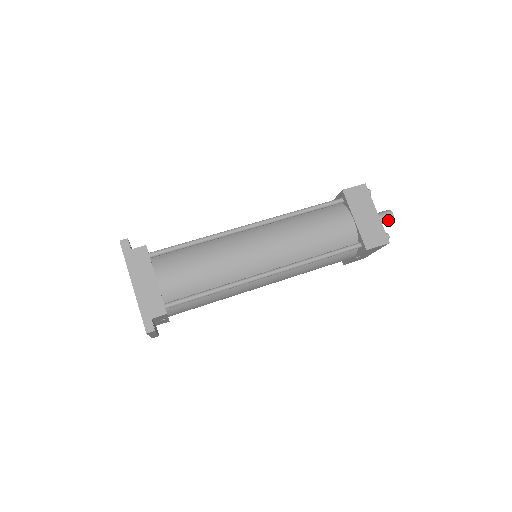
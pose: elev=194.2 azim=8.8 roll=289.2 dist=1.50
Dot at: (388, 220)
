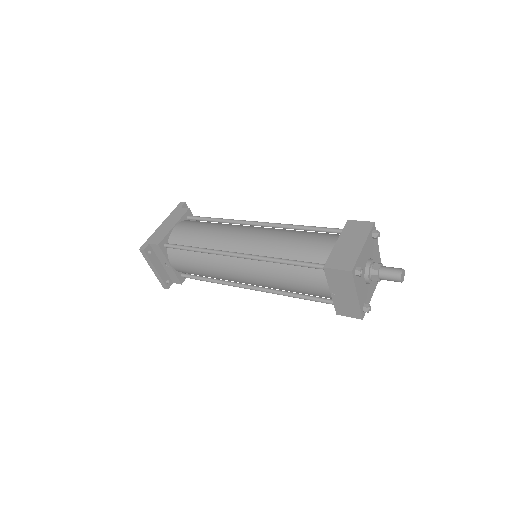
Dot at: (394, 276)
